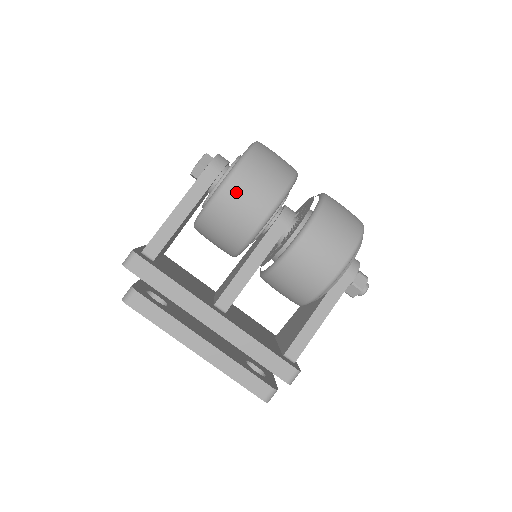
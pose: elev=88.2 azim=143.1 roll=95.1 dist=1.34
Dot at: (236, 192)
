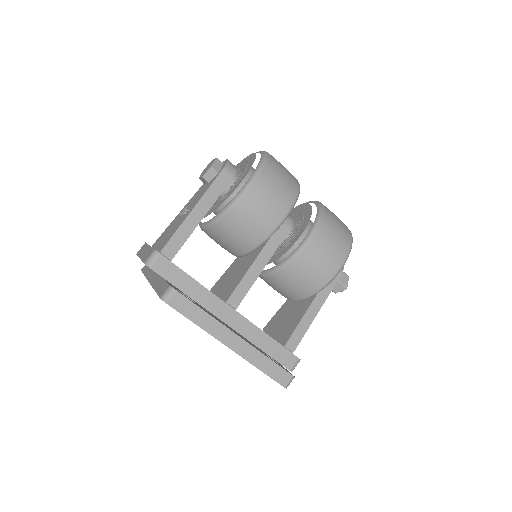
Dot at: (256, 198)
